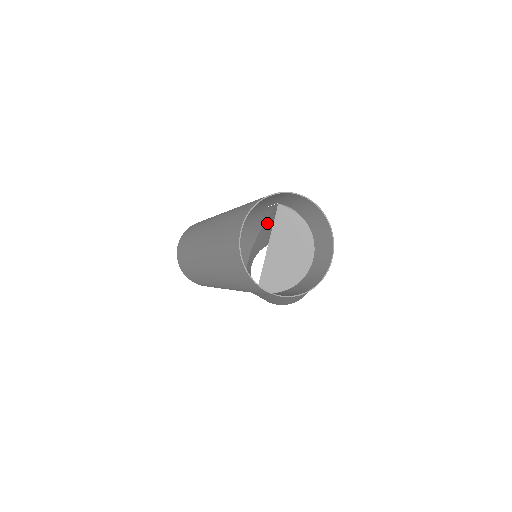
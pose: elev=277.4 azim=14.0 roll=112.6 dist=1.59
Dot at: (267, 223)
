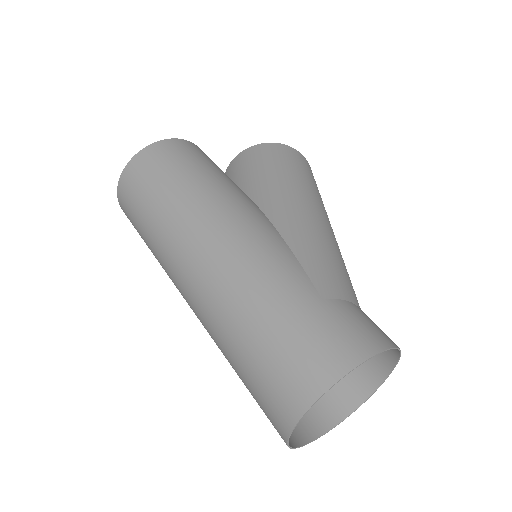
Dot at: (273, 218)
